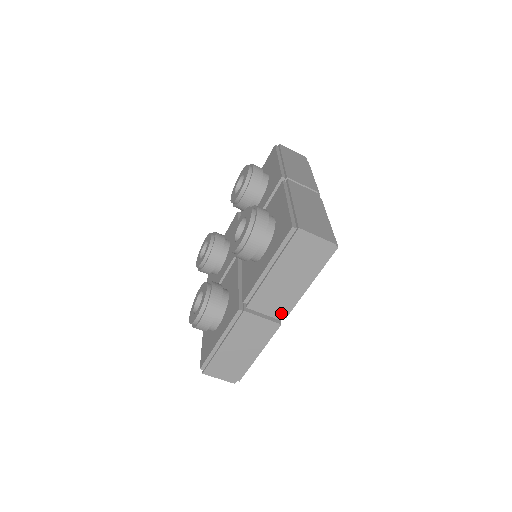
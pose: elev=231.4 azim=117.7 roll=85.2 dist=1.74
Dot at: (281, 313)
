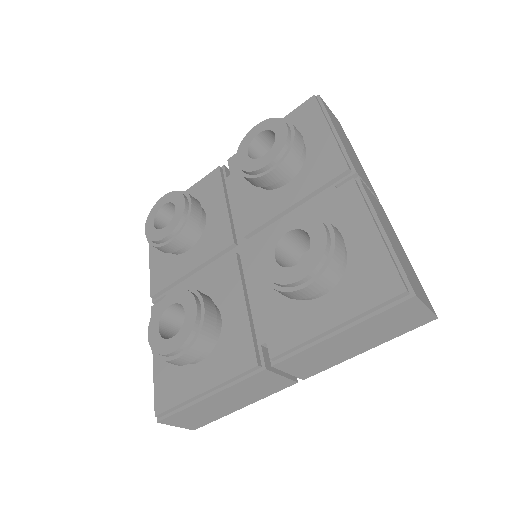
Dot at: (310, 374)
